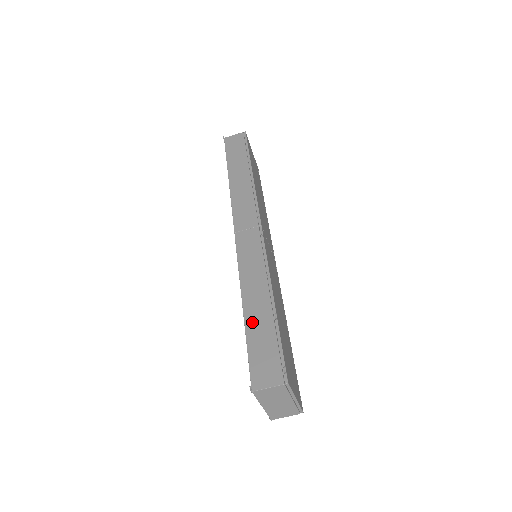
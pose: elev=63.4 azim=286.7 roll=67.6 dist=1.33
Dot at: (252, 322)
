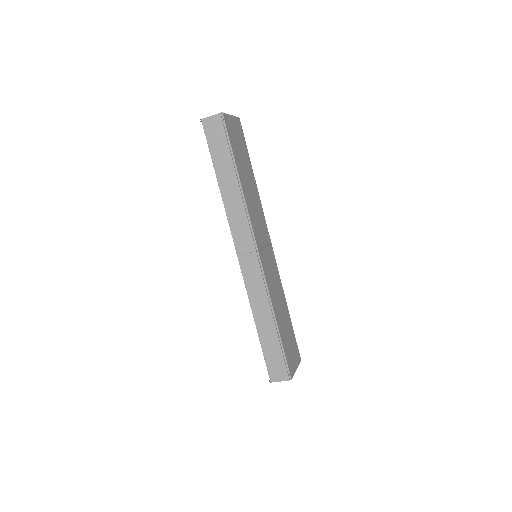
Dot at: (264, 338)
